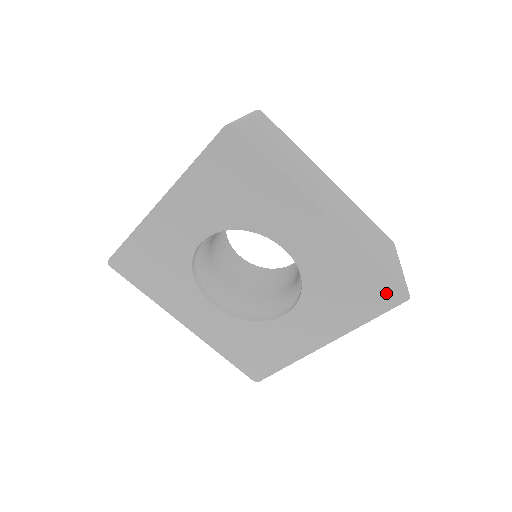
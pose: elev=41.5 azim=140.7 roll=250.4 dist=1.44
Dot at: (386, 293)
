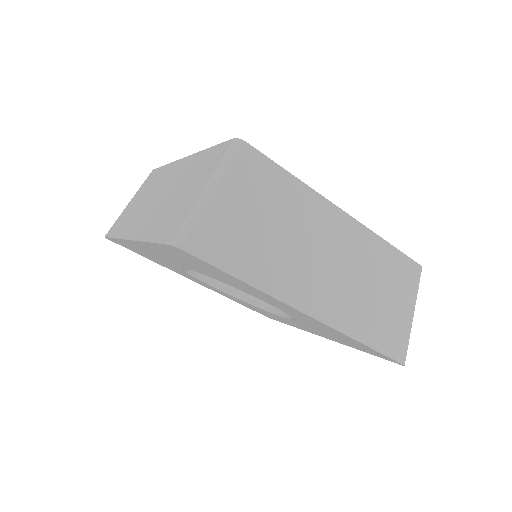
Dot at: (380, 355)
